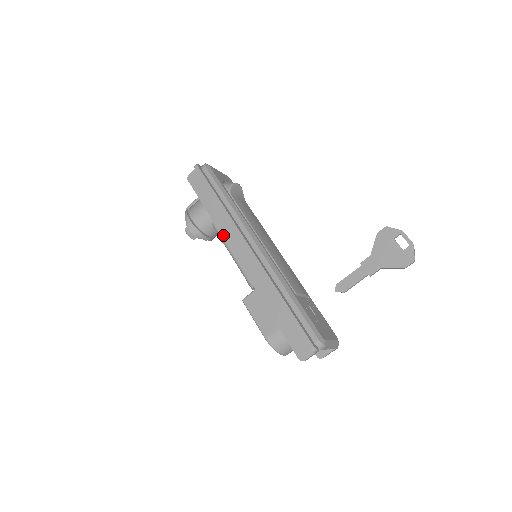
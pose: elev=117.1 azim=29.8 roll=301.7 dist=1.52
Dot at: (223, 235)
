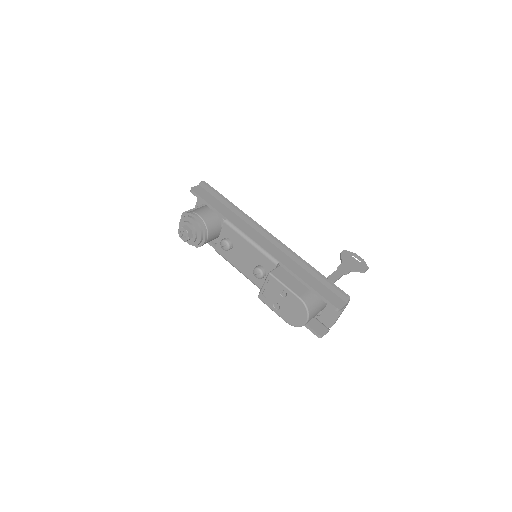
Dot at: (240, 228)
